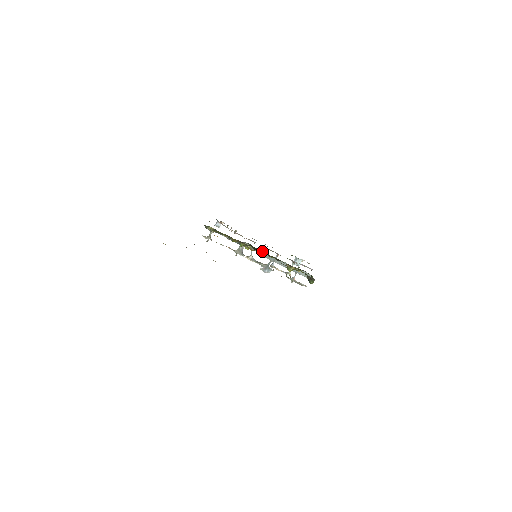
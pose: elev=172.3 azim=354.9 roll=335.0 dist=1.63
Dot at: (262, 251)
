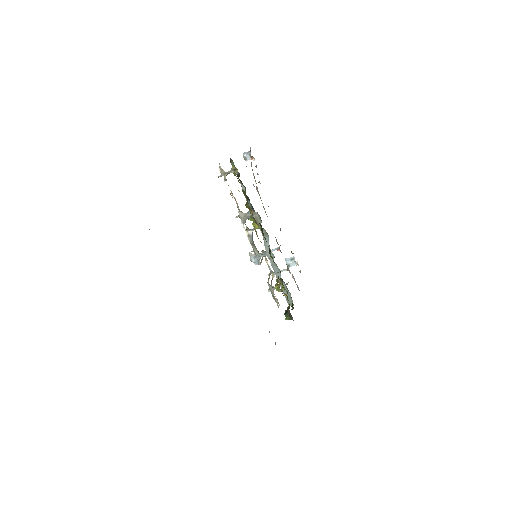
Dot at: (267, 237)
